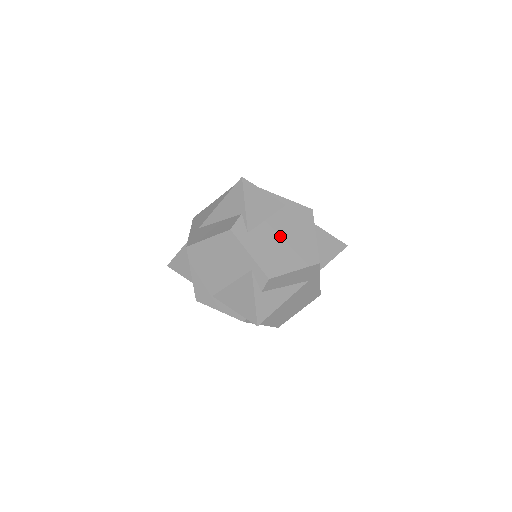
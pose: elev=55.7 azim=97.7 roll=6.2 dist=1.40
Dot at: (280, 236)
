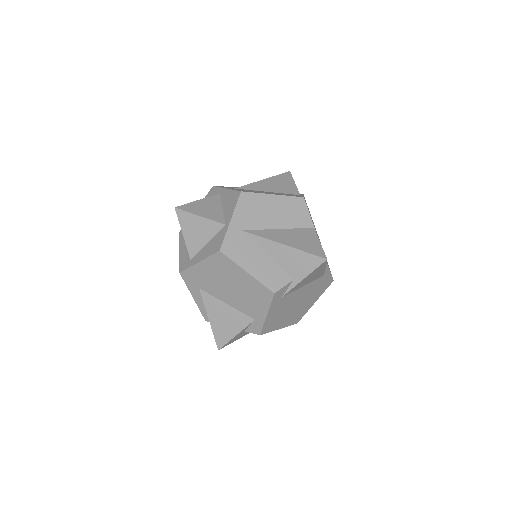
Dot at: (297, 301)
